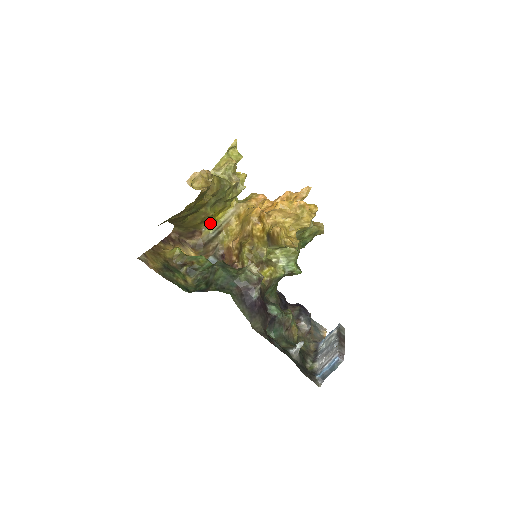
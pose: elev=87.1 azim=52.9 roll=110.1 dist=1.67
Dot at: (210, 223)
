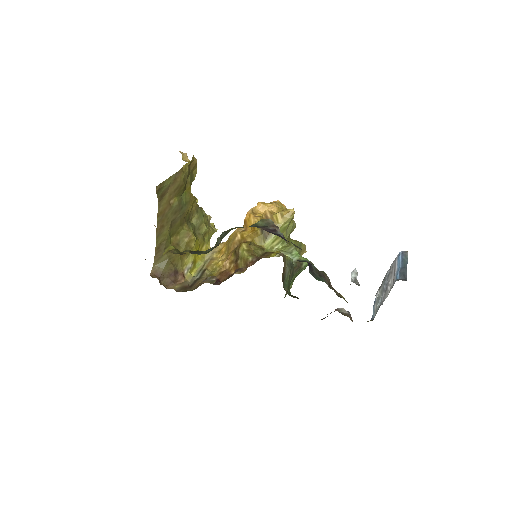
Dot at: (192, 261)
